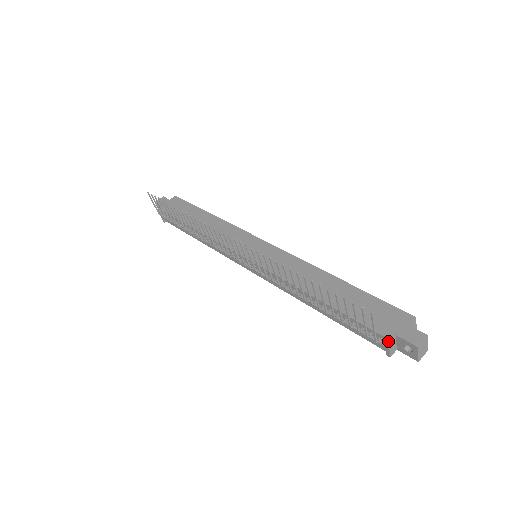
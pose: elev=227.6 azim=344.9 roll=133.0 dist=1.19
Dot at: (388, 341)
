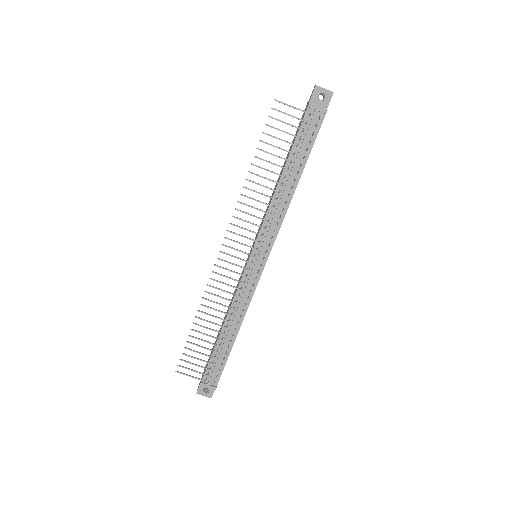
Dot at: (309, 104)
